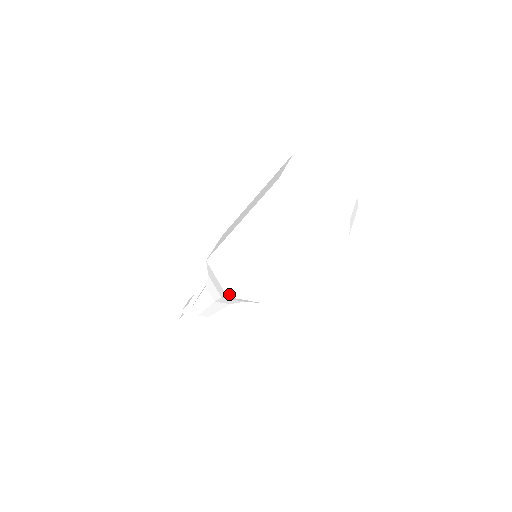
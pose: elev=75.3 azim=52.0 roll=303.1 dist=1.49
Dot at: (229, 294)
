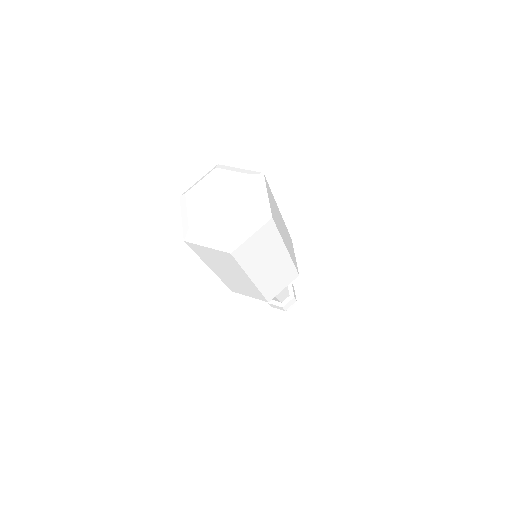
Dot at: (266, 301)
